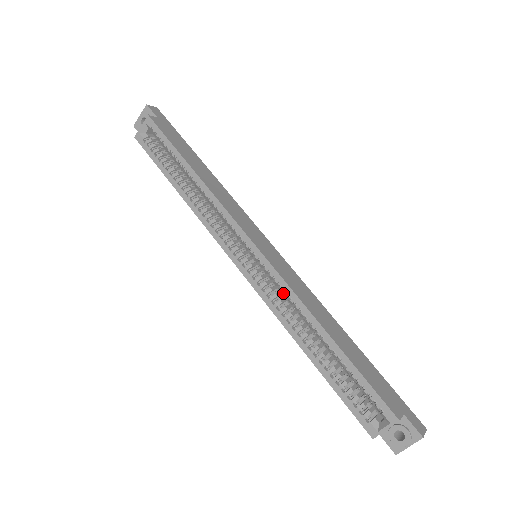
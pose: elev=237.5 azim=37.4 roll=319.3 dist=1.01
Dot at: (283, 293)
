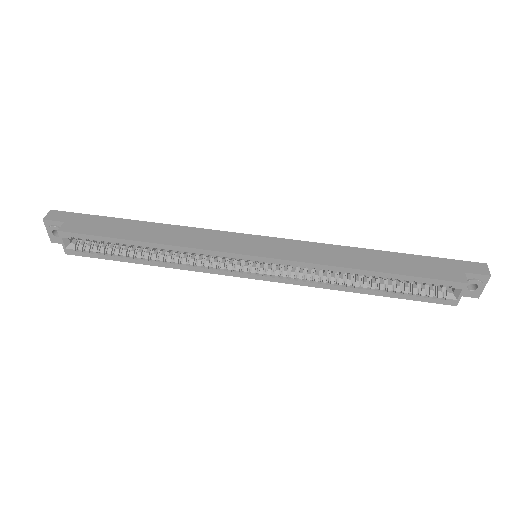
Dot at: occluded
